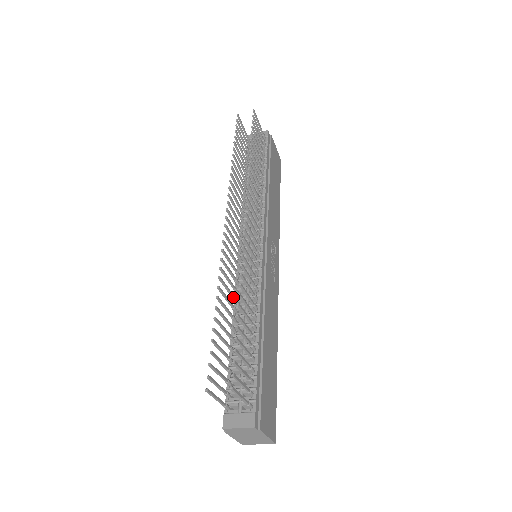
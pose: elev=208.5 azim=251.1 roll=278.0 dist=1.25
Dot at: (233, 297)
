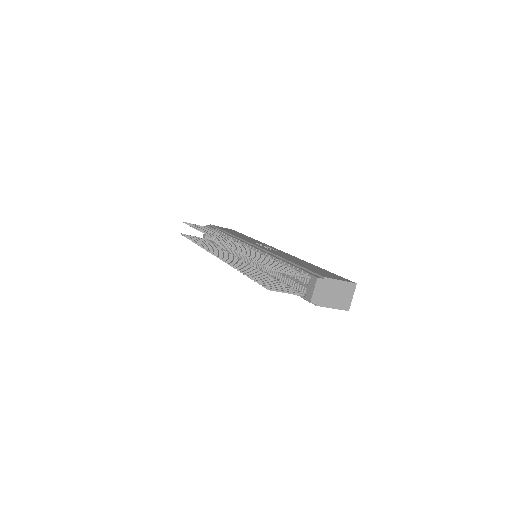
Dot at: occluded
